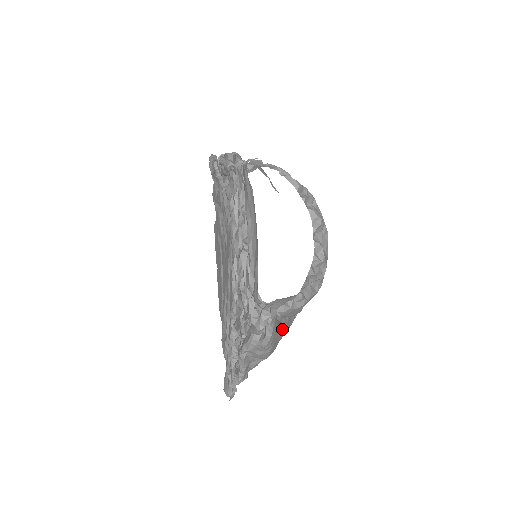
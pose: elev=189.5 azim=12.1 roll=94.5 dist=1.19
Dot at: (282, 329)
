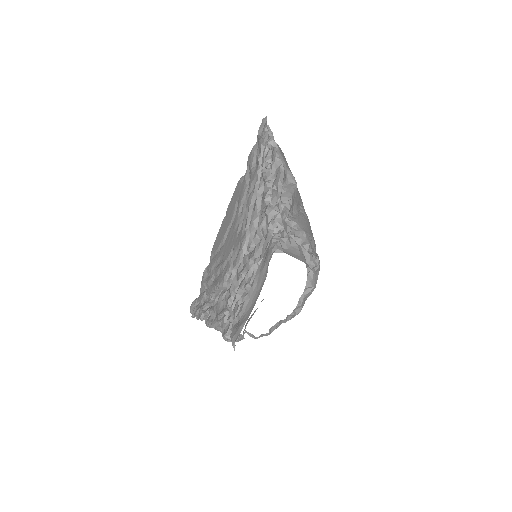
Dot at: occluded
